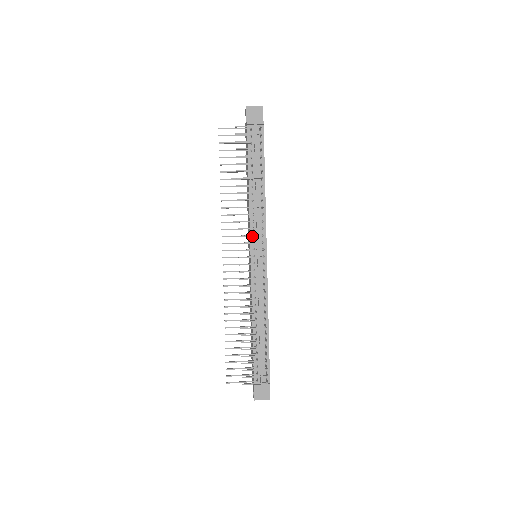
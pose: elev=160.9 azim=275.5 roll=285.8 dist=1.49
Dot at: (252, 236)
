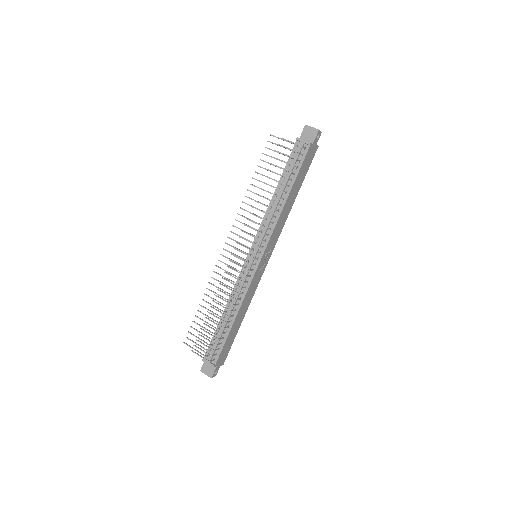
Dot at: (257, 237)
